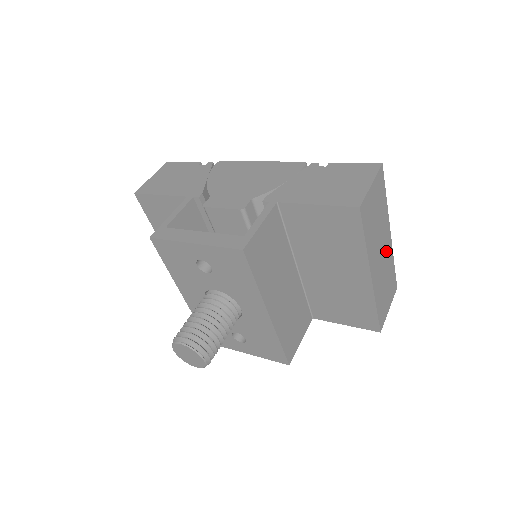
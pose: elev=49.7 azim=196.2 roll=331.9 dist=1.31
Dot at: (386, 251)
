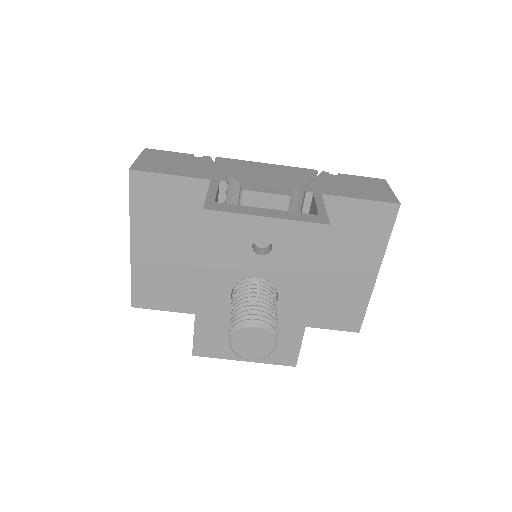
Dot at: occluded
